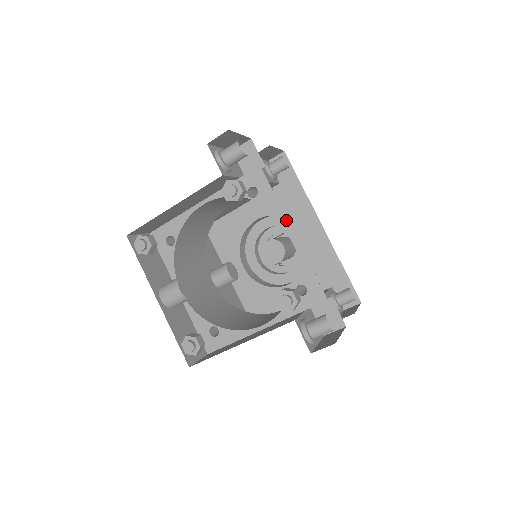
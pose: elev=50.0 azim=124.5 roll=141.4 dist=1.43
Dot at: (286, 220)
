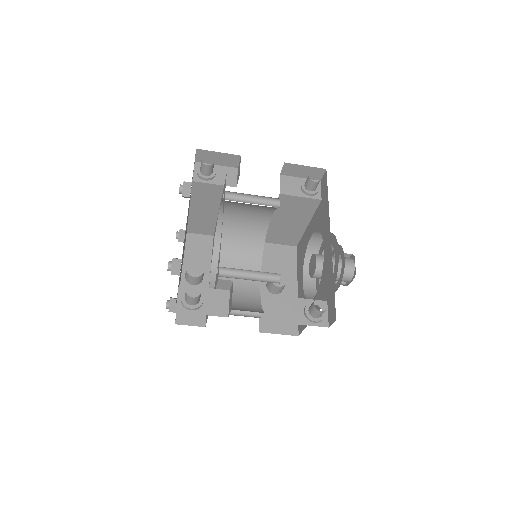
Dot at: occluded
